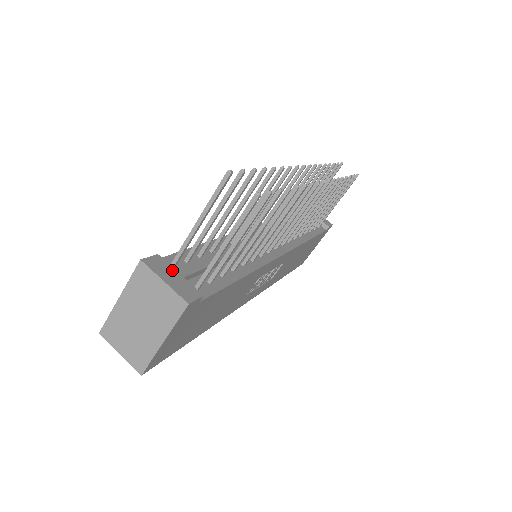
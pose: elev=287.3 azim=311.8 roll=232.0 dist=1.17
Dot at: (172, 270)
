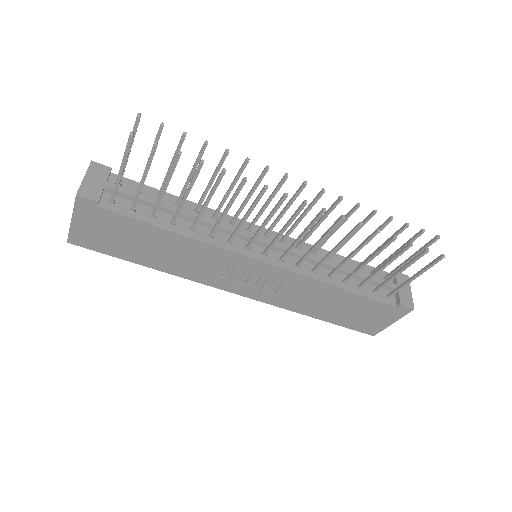
Dot at: (104, 179)
